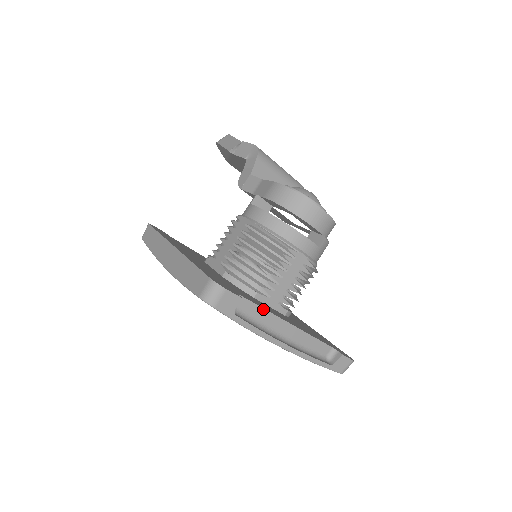
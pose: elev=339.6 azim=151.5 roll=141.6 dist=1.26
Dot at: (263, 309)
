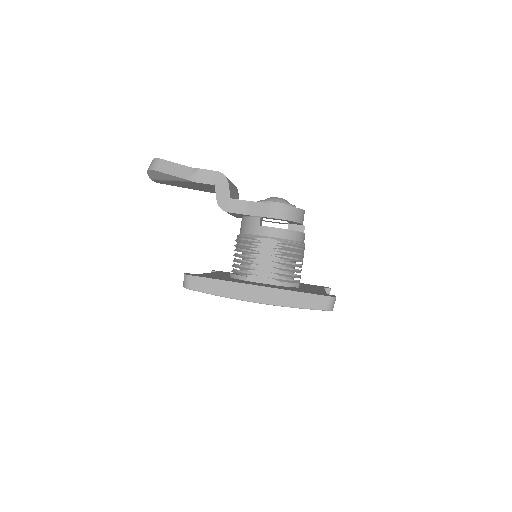
Dot at: occluded
